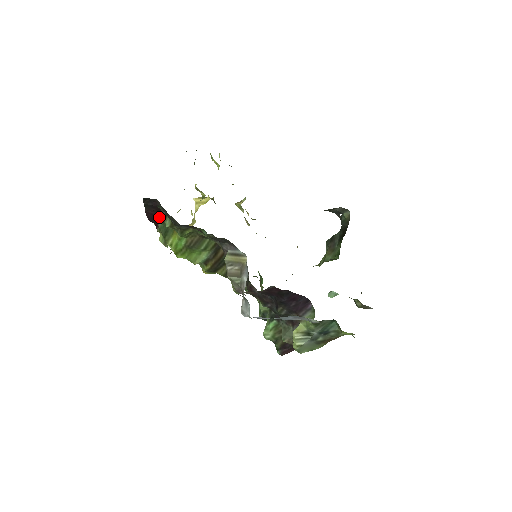
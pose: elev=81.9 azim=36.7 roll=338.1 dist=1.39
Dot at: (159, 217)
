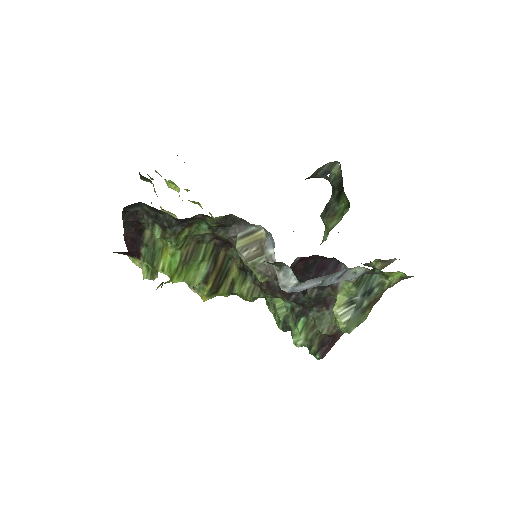
Dot at: (140, 240)
